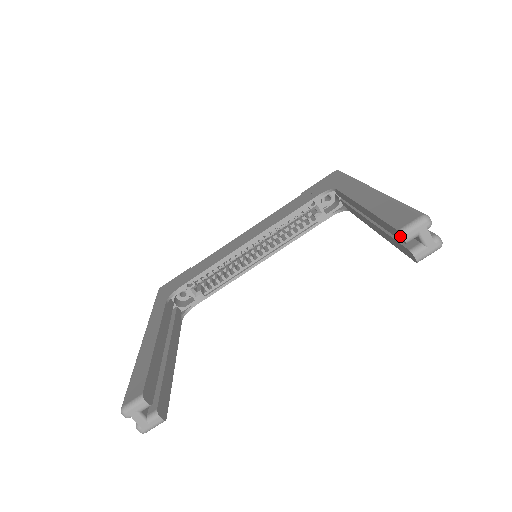
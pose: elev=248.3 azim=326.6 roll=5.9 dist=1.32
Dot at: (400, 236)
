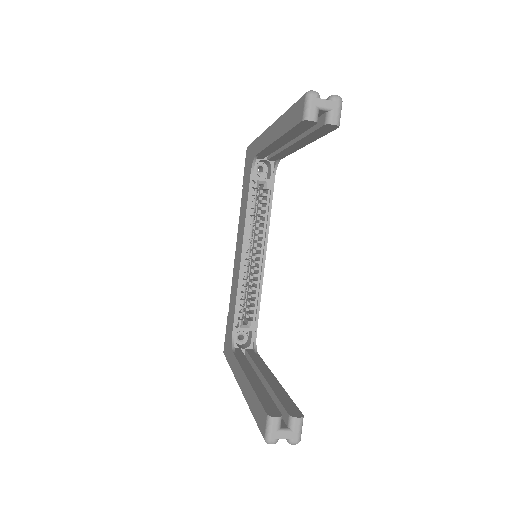
Dot at: (308, 123)
